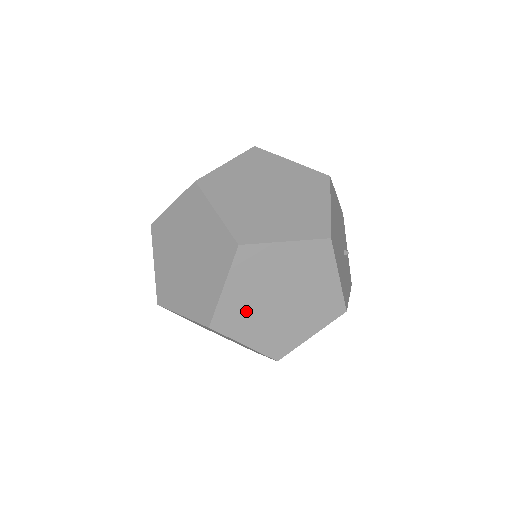
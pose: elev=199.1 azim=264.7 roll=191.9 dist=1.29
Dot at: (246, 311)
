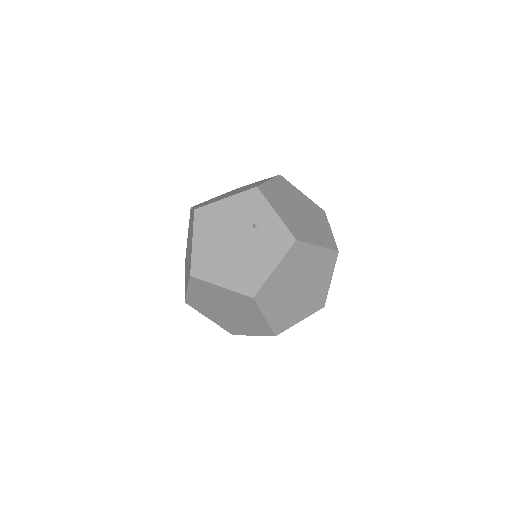
Dot at: occluded
